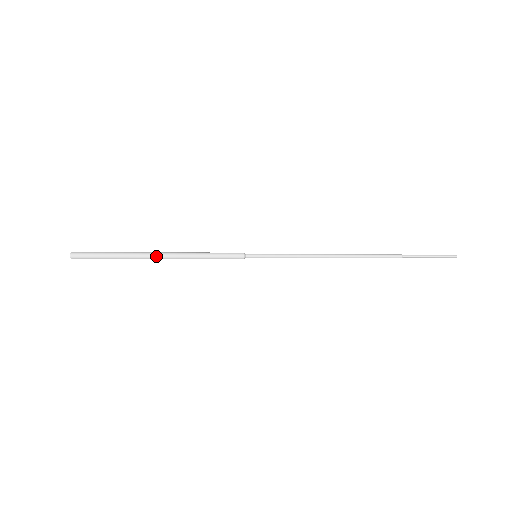
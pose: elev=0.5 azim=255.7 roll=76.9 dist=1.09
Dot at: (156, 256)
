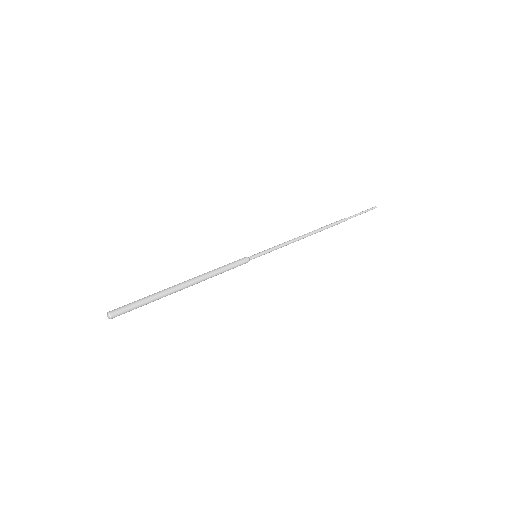
Dot at: (184, 288)
